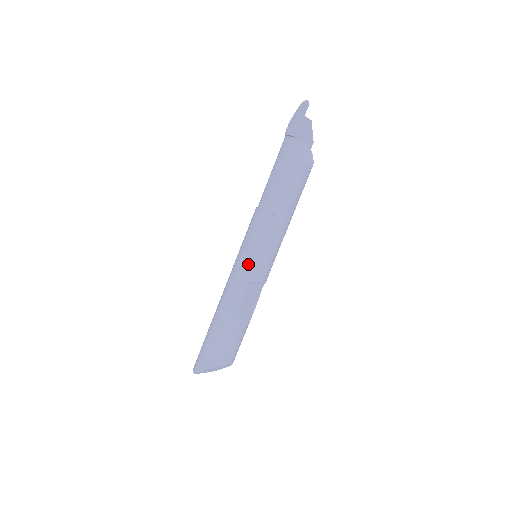
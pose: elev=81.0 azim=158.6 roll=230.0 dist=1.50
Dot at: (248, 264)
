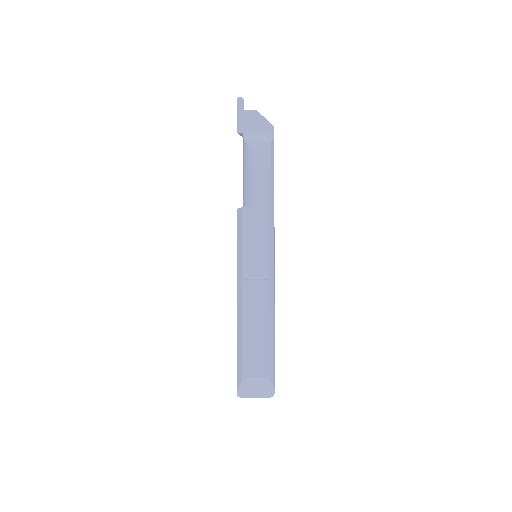
Dot at: (239, 264)
